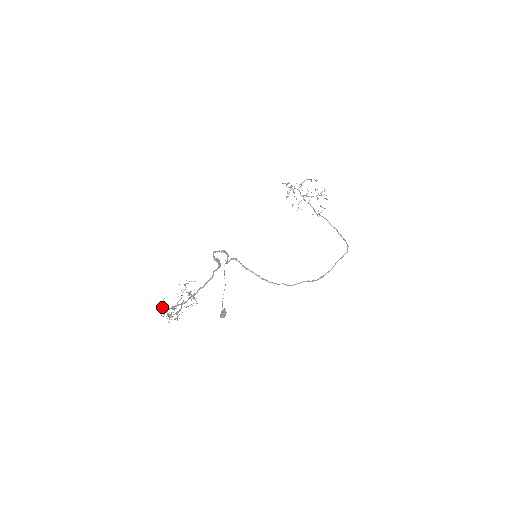
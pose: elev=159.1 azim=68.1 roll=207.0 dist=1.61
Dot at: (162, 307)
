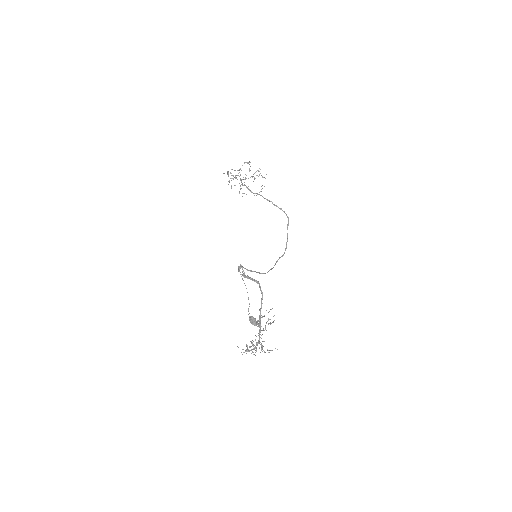
Dot at: occluded
